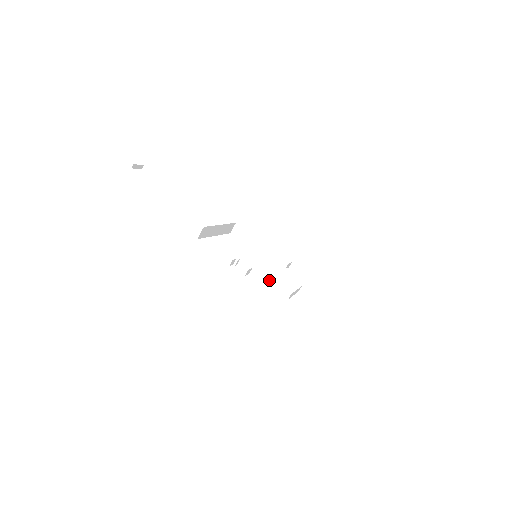
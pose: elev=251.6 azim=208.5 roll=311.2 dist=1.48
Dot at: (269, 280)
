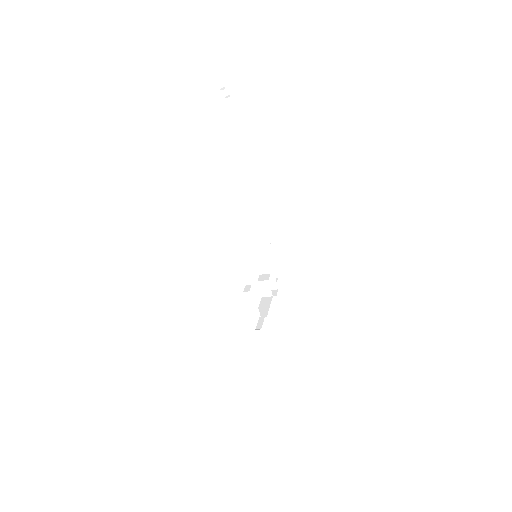
Dot at: (255, 299)
